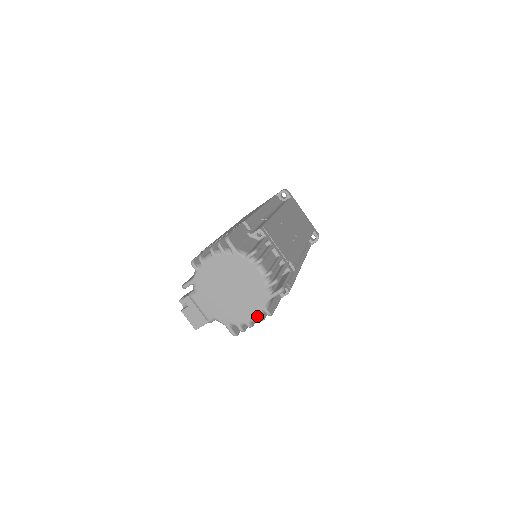
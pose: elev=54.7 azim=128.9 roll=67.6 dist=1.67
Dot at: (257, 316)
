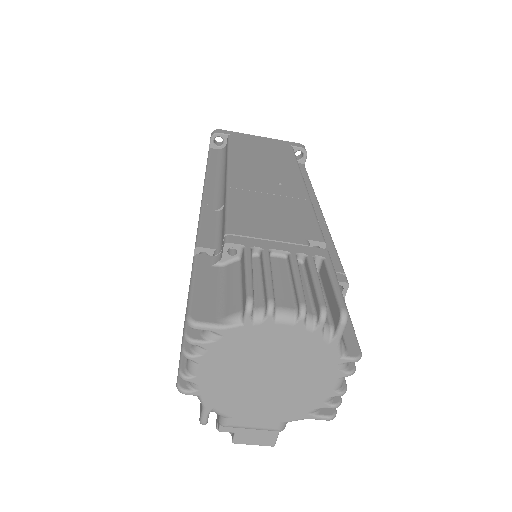
Dot at: (341, 376)
